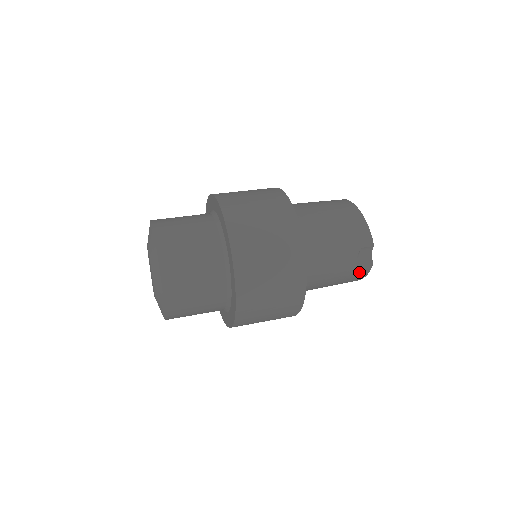
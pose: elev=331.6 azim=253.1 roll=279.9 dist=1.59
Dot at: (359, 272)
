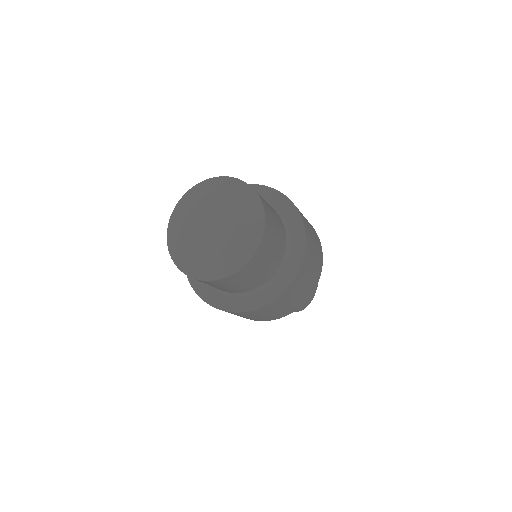
Dot at: occluded
